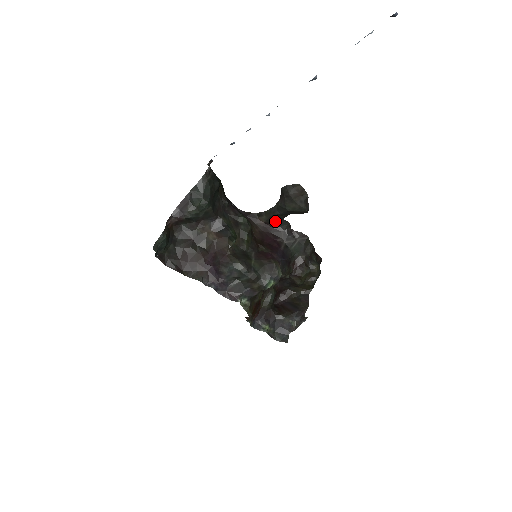
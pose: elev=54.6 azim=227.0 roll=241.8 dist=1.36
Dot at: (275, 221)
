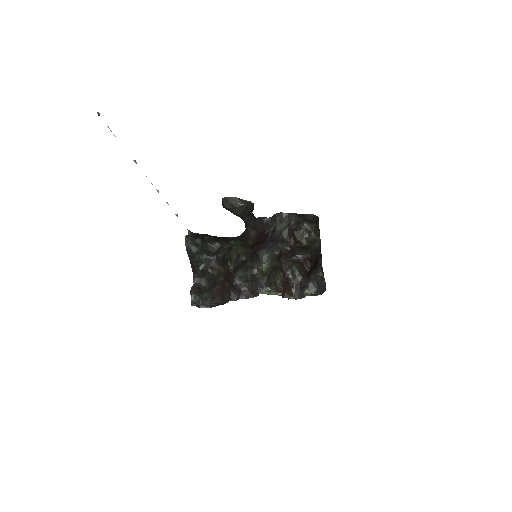
Dot at: (255, 224)
